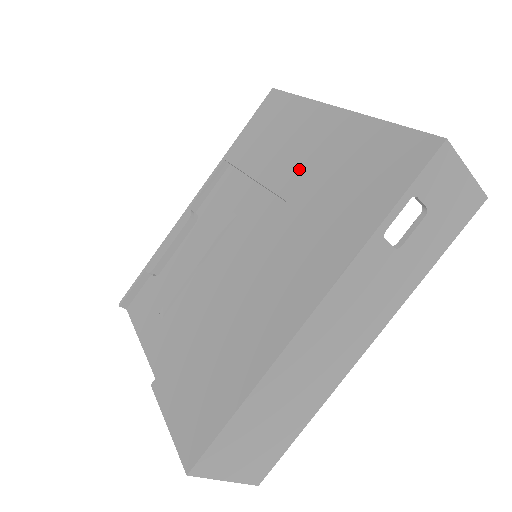
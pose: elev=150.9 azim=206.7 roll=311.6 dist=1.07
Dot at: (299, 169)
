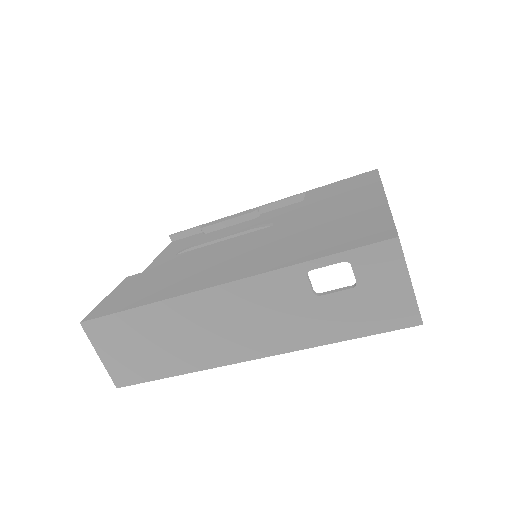
Dot at: (323, 215)
